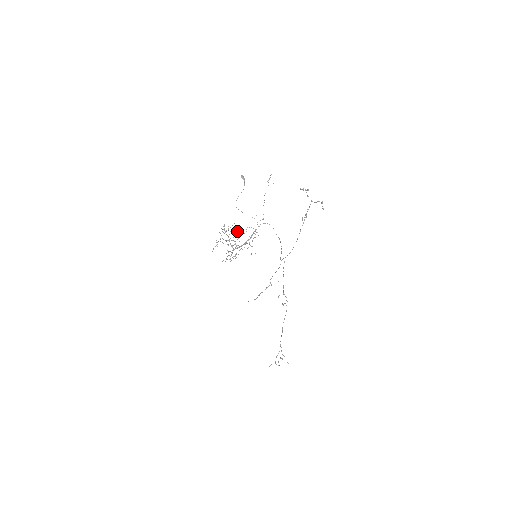
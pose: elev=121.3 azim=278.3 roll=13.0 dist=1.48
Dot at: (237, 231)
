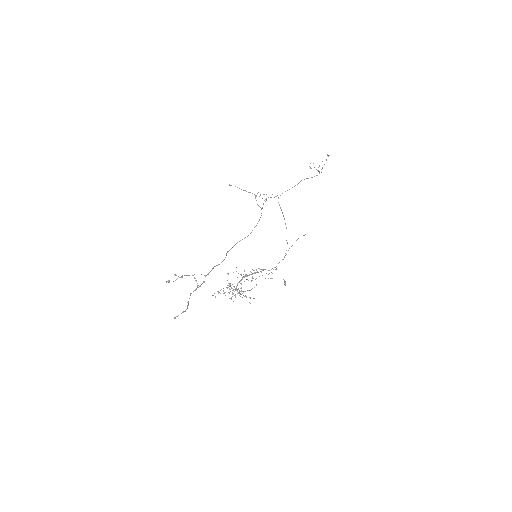
Dot at: occluded
